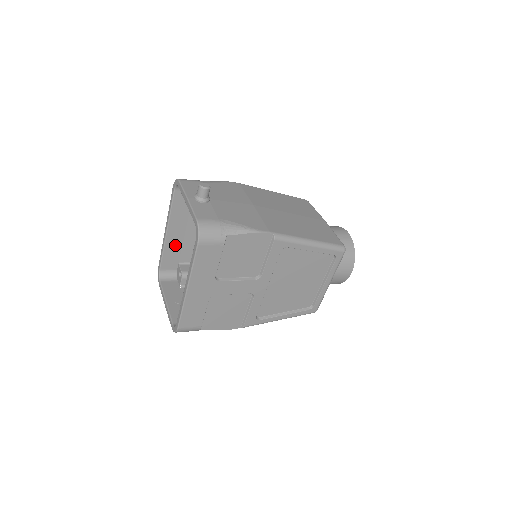
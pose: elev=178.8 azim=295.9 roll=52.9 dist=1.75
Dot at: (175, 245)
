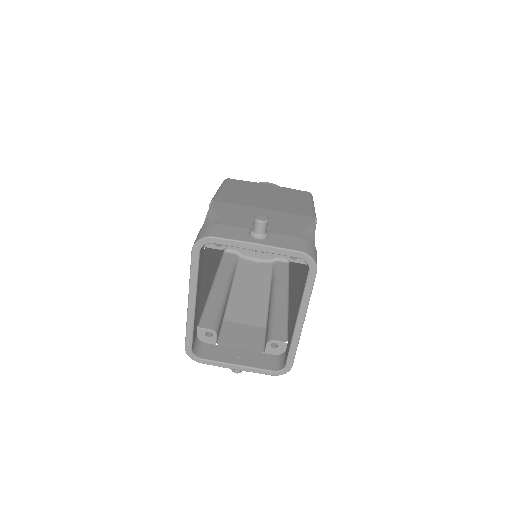
Dot at: (197, 311)
